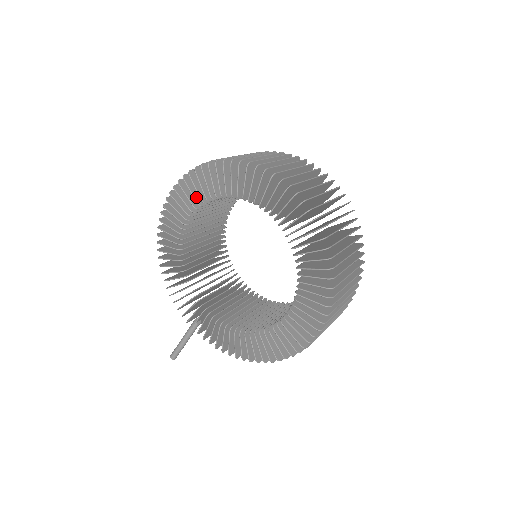
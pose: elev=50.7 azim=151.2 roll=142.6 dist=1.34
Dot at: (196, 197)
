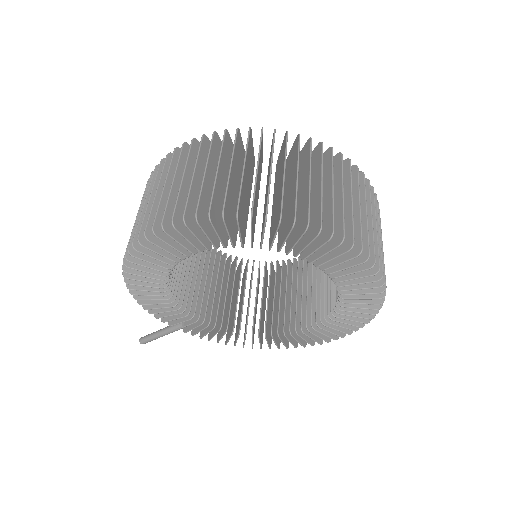
Dot at: (204, 241)
